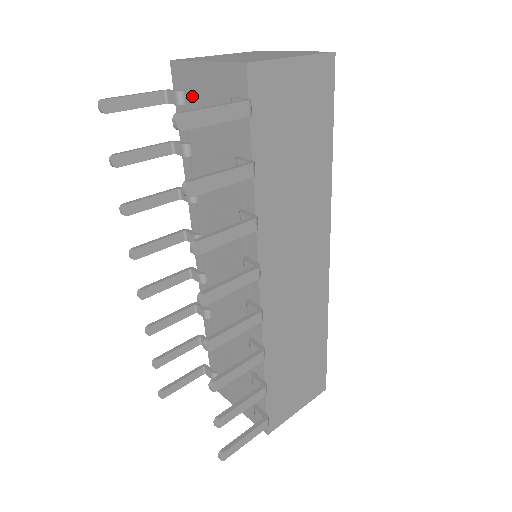
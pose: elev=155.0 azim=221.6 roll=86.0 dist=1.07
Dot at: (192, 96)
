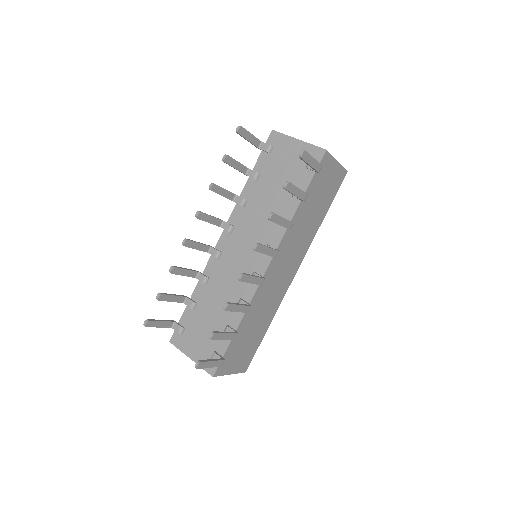
Dot at: (278, 151)
